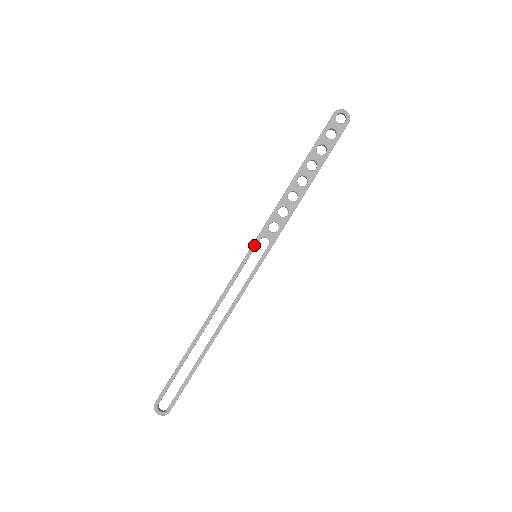
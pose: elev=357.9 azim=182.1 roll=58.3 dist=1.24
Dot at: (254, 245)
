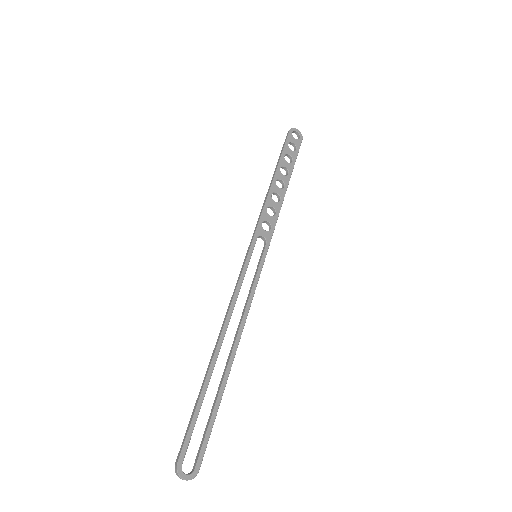
Dot at: (253, 244)
